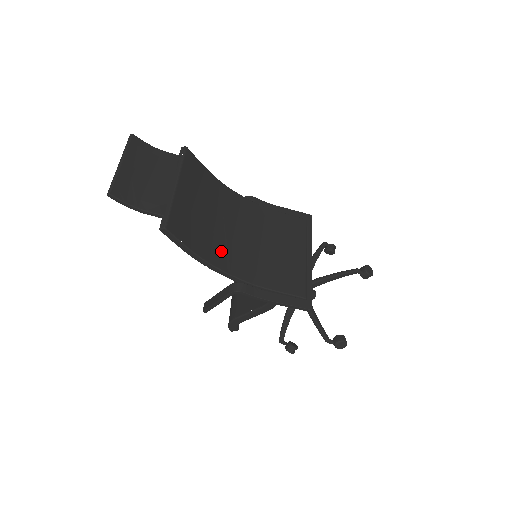
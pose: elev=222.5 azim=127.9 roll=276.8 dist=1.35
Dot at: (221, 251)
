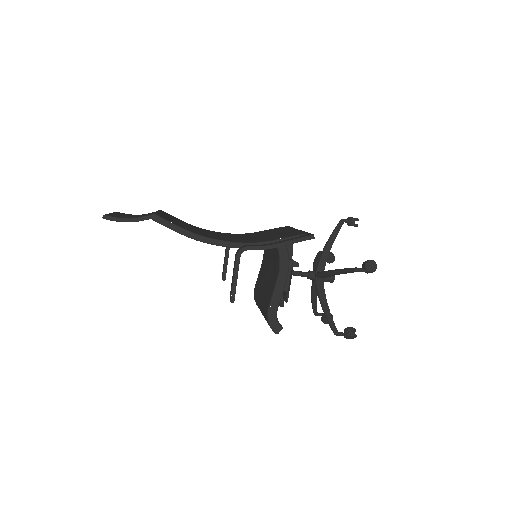
Dot at: (214, 237)
